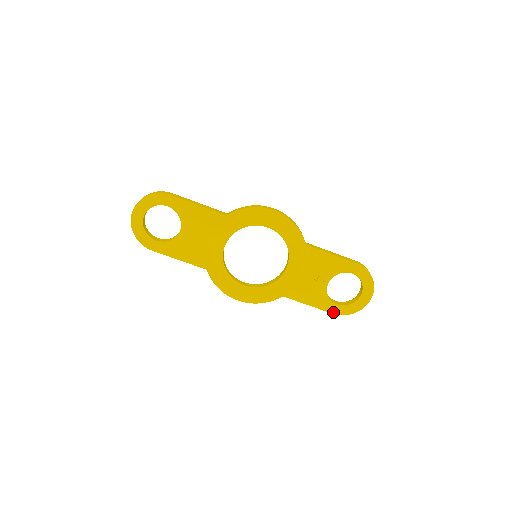
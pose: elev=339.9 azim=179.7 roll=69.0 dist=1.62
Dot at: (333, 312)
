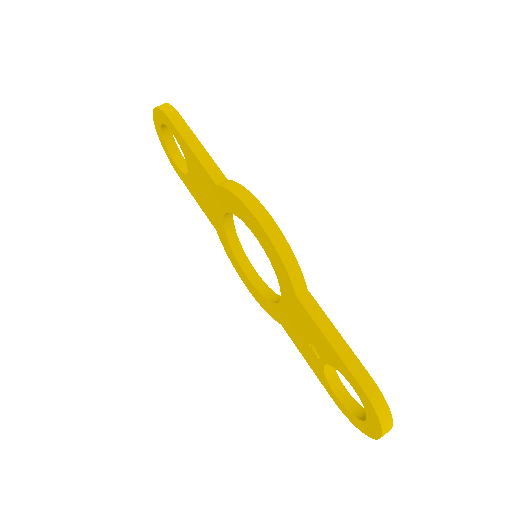
Dot at: (332, 397)
